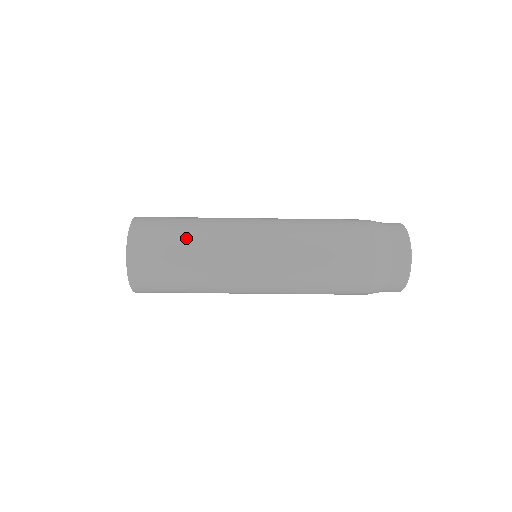
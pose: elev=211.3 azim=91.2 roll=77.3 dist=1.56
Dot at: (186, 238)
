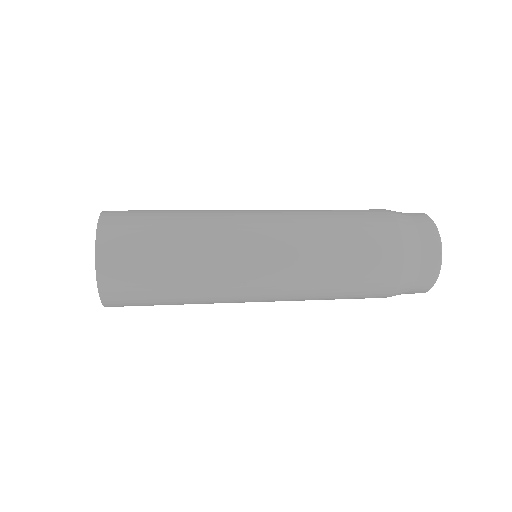
Dot at: (174, 288)
